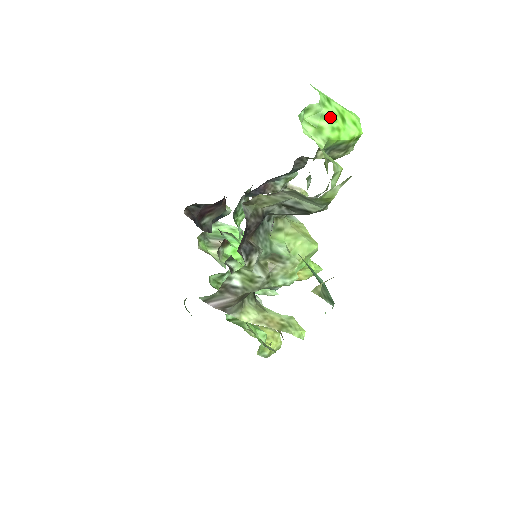
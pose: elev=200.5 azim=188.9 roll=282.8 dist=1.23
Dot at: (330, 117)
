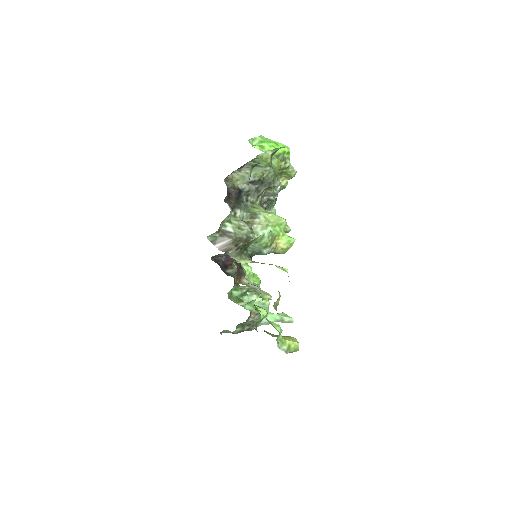
Dot at: (267, 141)
